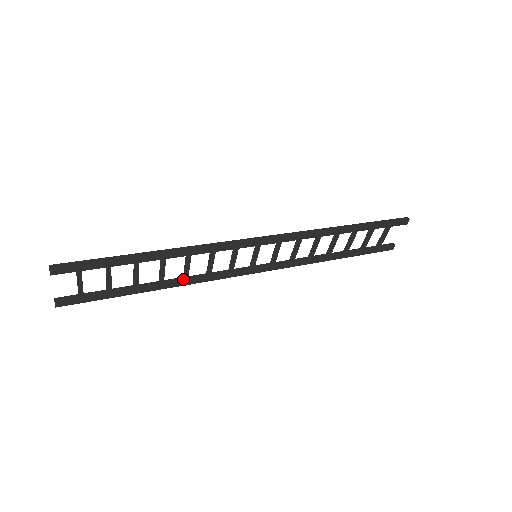
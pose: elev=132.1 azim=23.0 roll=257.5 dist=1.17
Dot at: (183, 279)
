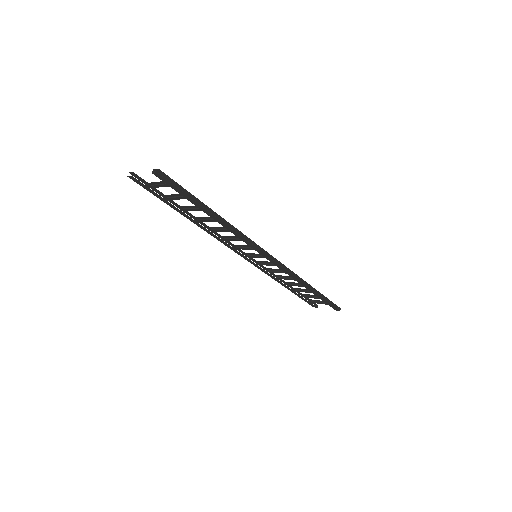
Dot at: (208, 227)
